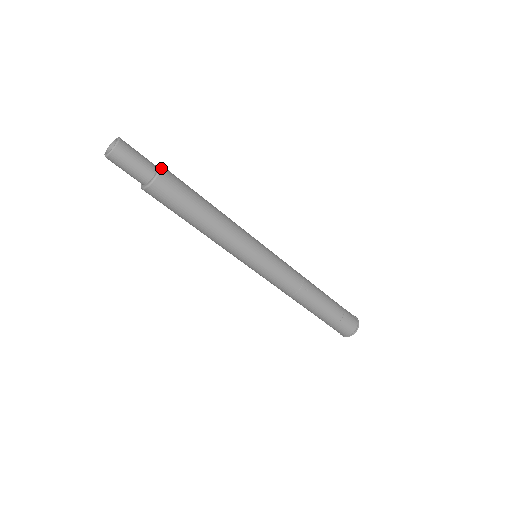
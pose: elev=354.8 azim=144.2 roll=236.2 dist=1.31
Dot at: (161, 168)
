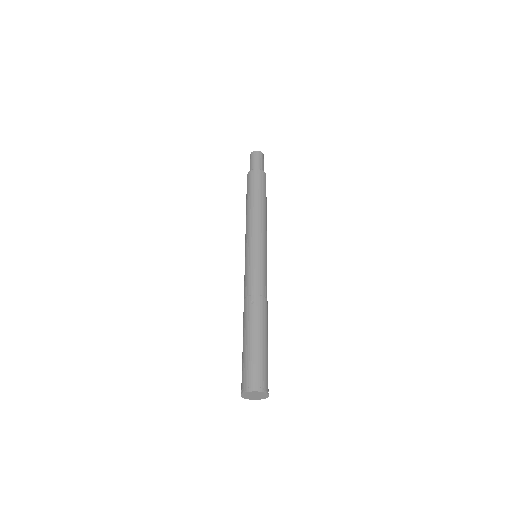
Dot at: occluded
